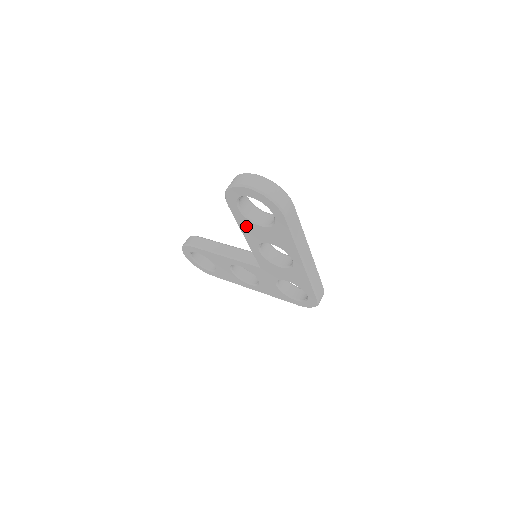
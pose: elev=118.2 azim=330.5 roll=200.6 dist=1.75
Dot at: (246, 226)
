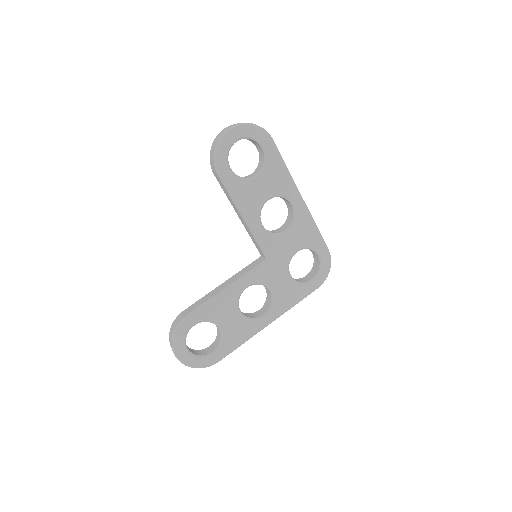
Dot at: (242, 193)
